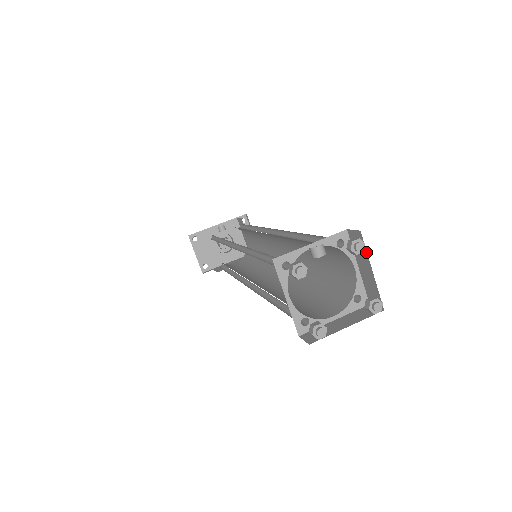
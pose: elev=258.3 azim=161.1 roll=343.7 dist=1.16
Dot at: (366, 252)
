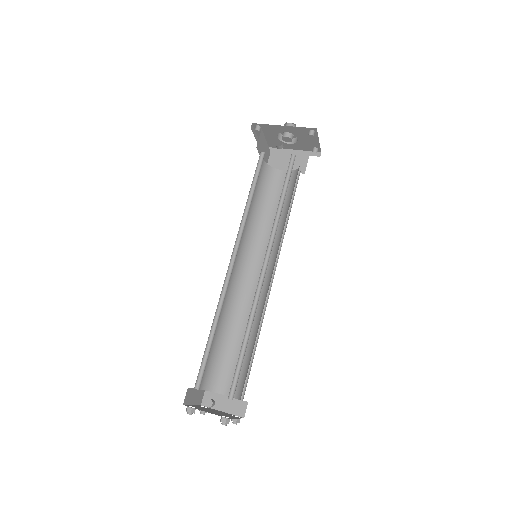
Dot at: (234, 418)
